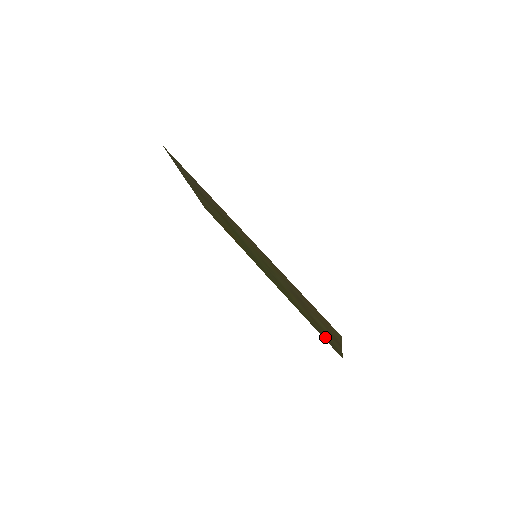
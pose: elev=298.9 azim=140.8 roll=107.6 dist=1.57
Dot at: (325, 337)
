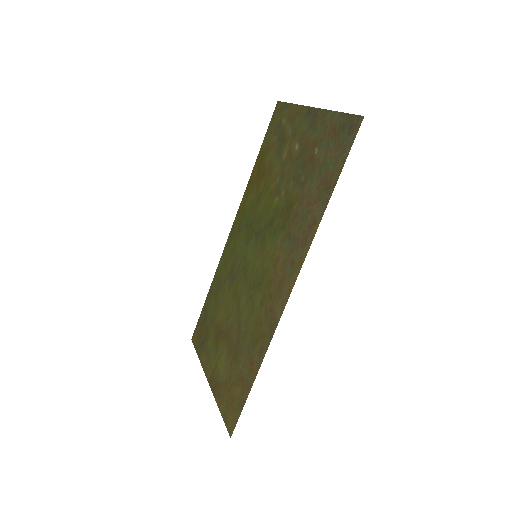
Dot at: (204, 329)
